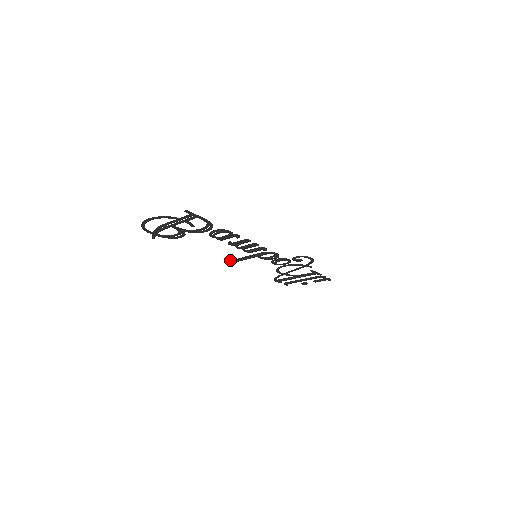
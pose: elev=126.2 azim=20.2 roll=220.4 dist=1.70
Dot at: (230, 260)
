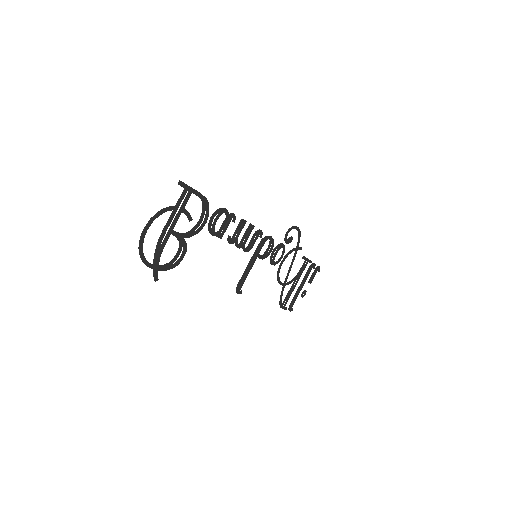
Dot at: occluded
